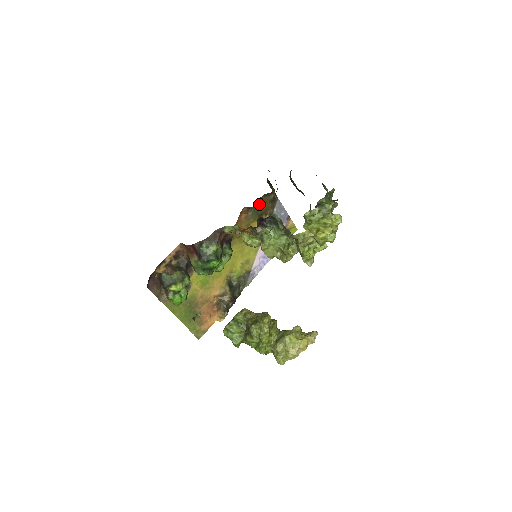
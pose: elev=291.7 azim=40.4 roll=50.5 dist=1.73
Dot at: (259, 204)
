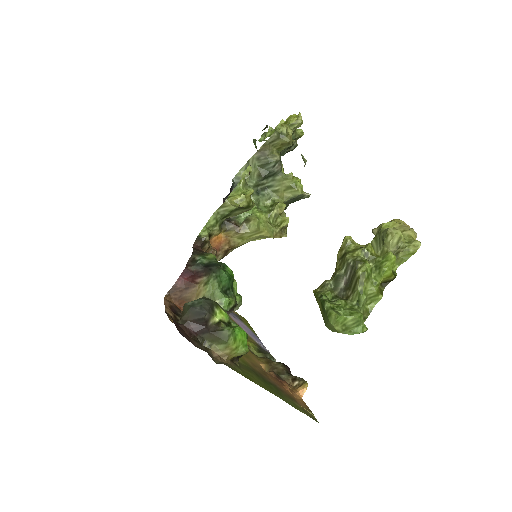
Dot at: occluded
